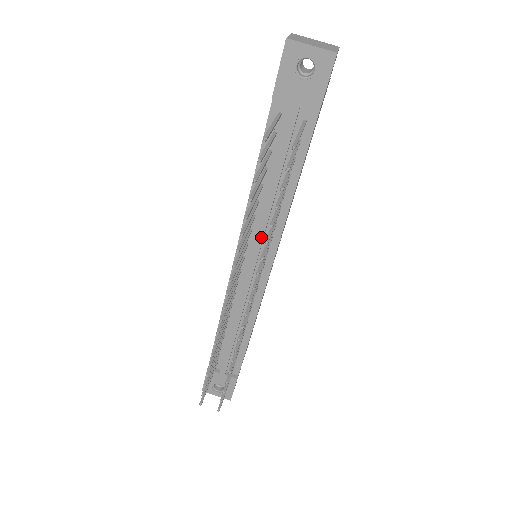
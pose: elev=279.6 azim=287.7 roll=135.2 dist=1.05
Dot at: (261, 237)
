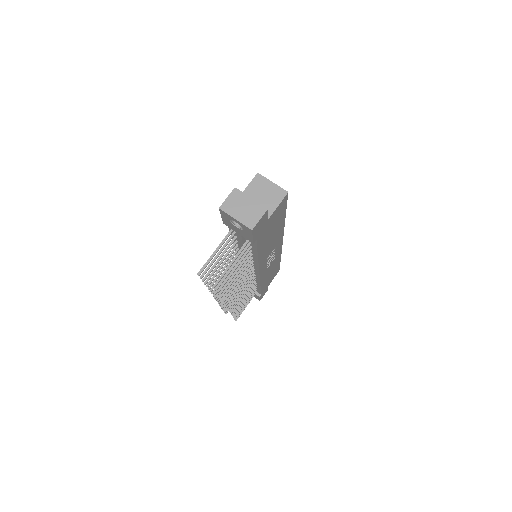
Dot at: occluded
